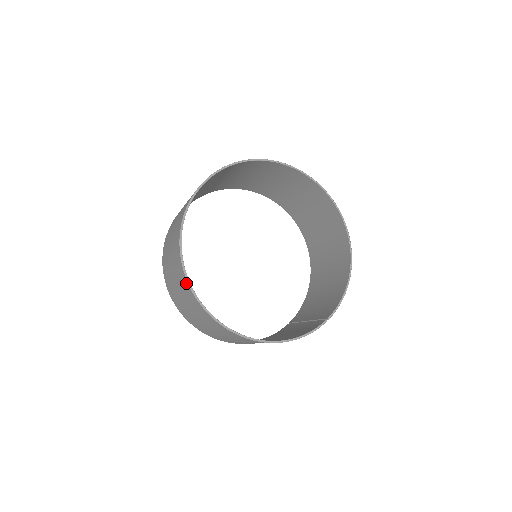
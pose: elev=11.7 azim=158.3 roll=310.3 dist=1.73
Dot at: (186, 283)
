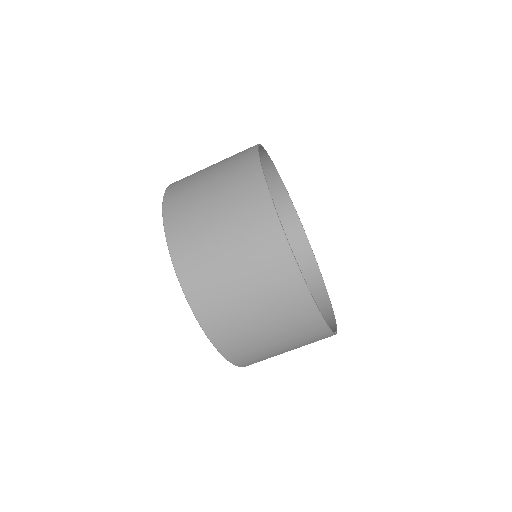
Dot at: (261, 188)
